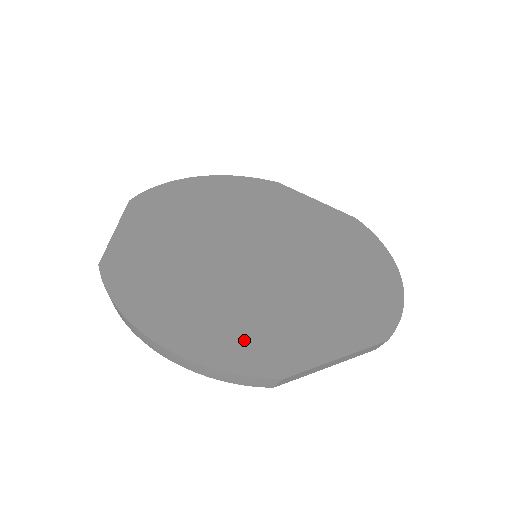
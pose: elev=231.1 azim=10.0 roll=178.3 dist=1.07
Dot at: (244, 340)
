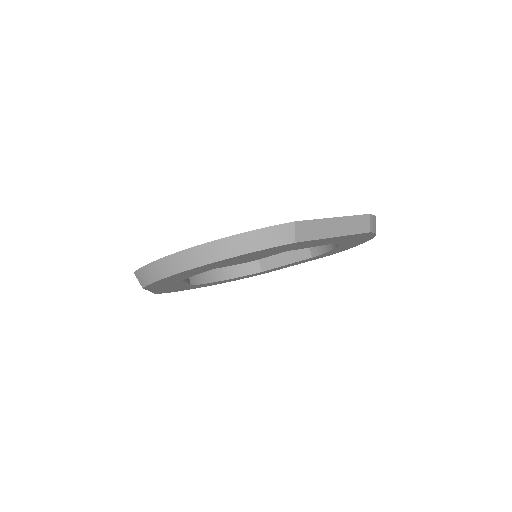
Dot at: occluded
